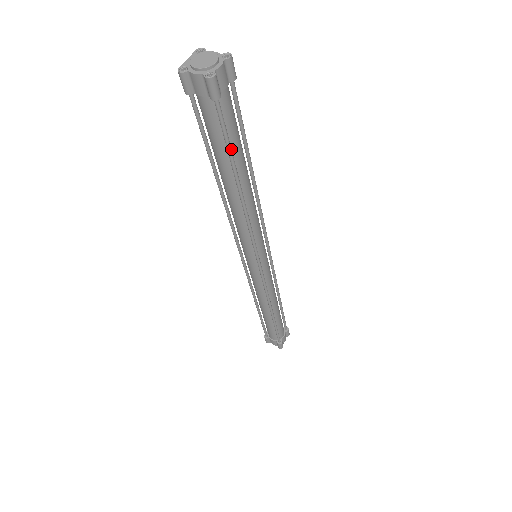
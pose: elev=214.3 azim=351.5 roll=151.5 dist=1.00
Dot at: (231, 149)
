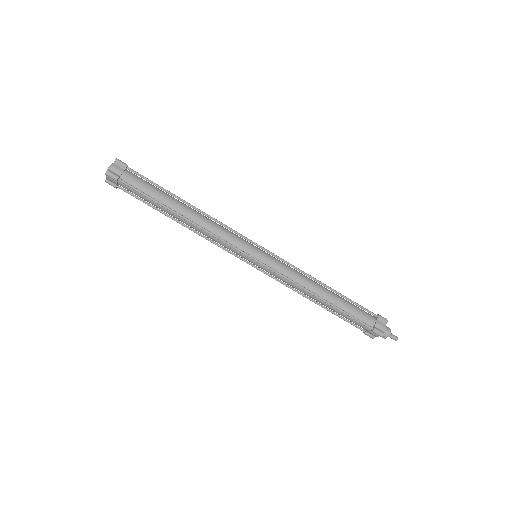
Dot at: (150, 197)
